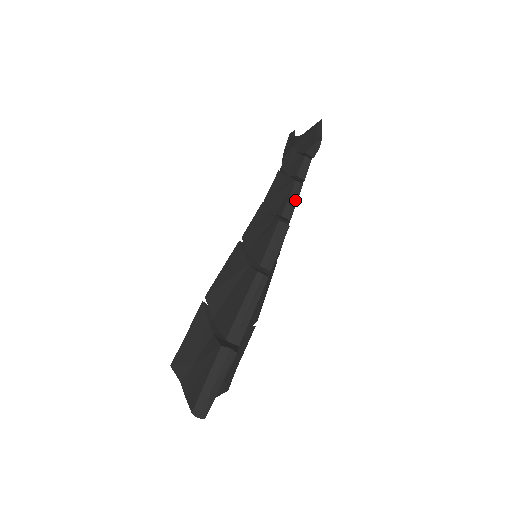
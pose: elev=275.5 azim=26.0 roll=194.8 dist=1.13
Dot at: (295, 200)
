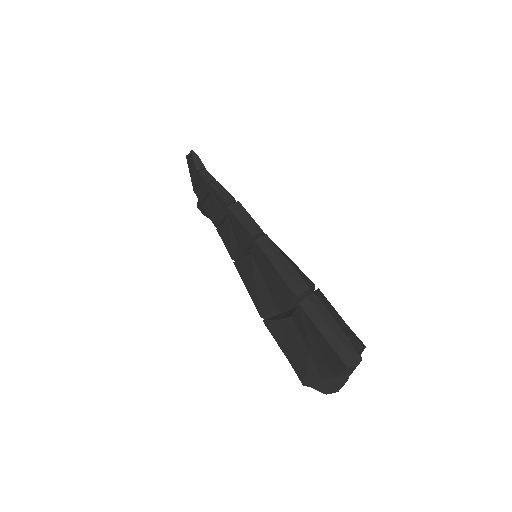
Dot at: (223, 190)
